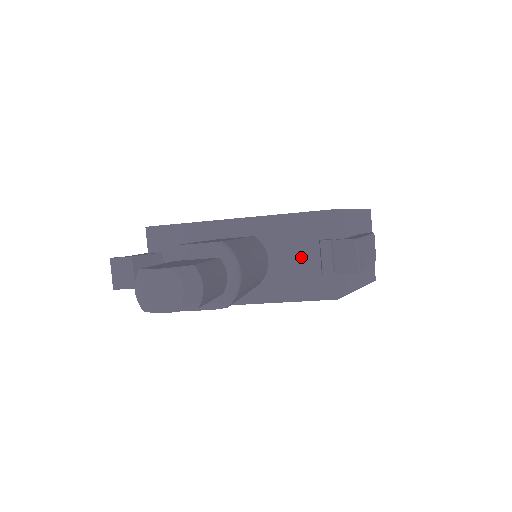
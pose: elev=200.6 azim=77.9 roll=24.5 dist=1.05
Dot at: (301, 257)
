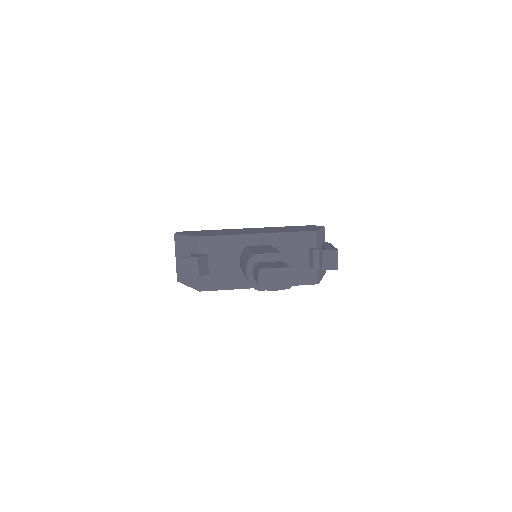
Dot at: (298, 259)
